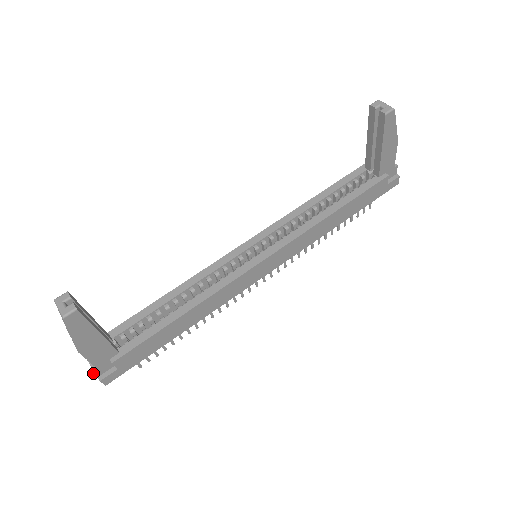
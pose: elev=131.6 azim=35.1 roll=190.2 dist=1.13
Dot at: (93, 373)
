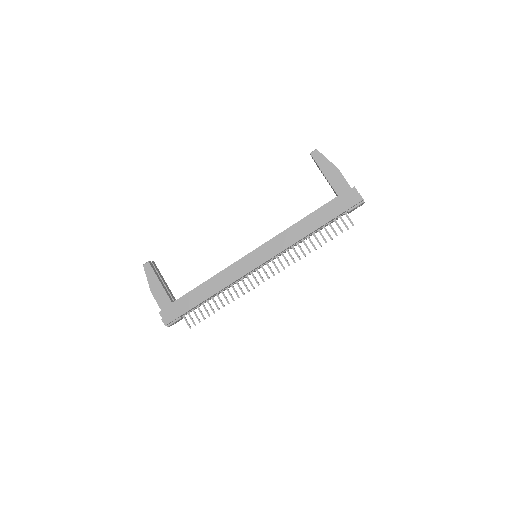
Dot at: (160, 314)
